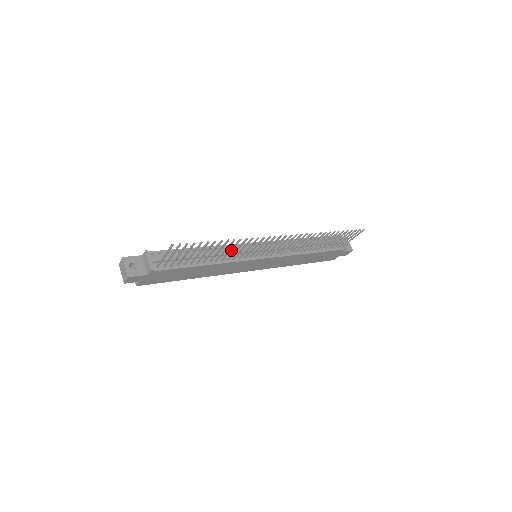
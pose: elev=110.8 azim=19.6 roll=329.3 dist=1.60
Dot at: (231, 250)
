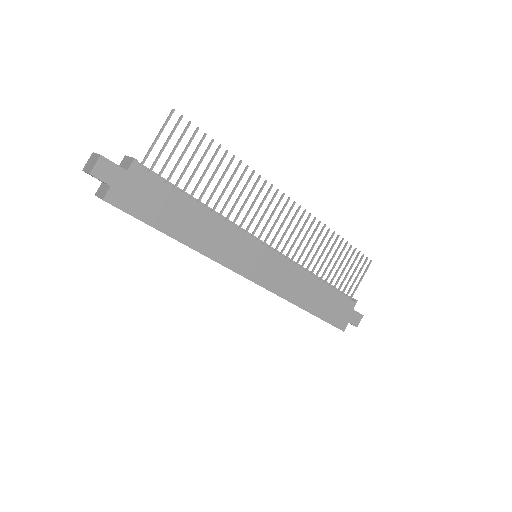
Dot at: (234, 191)
